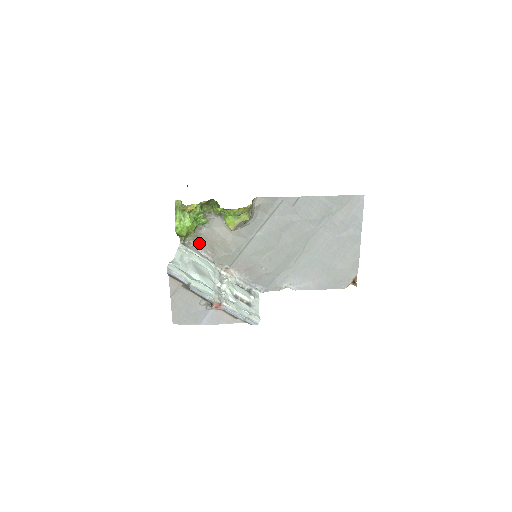
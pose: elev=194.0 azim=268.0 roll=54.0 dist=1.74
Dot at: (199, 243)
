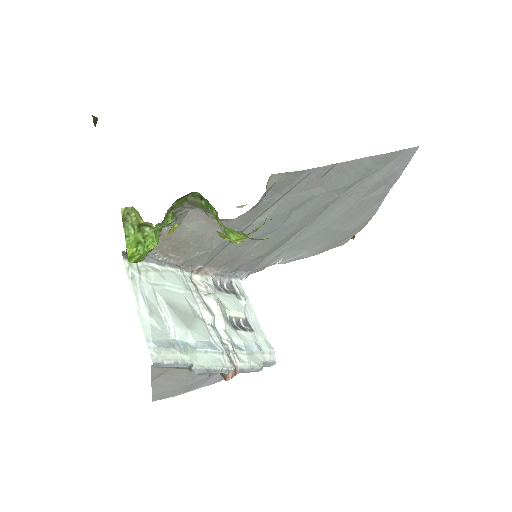
Dot at: occluded
